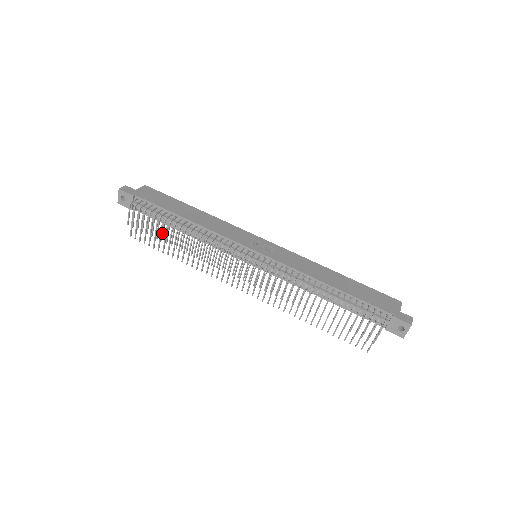
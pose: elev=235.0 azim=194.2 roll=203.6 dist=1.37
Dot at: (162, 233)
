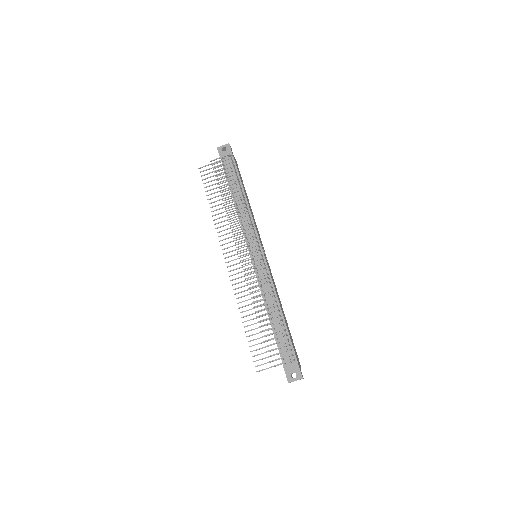
Dot at: (226, 186)
